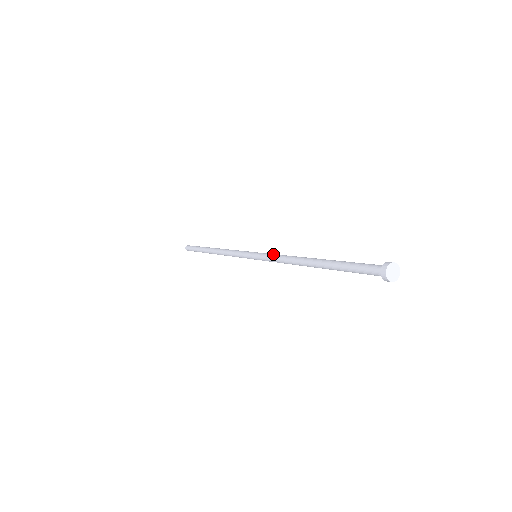
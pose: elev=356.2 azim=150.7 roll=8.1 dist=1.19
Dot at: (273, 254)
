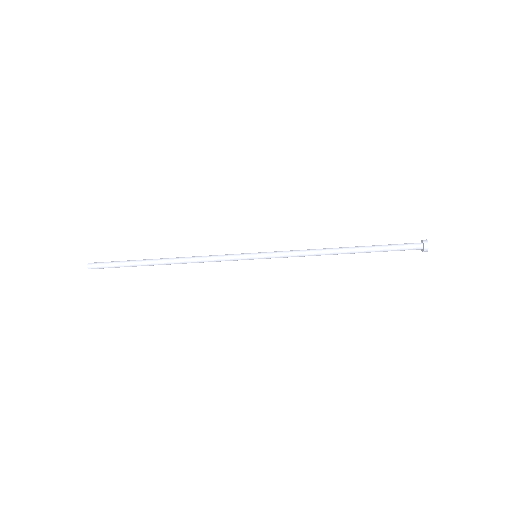
Dot at: (288, 251)
